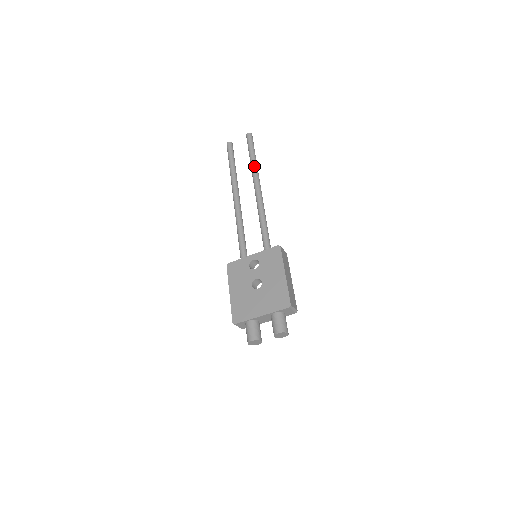
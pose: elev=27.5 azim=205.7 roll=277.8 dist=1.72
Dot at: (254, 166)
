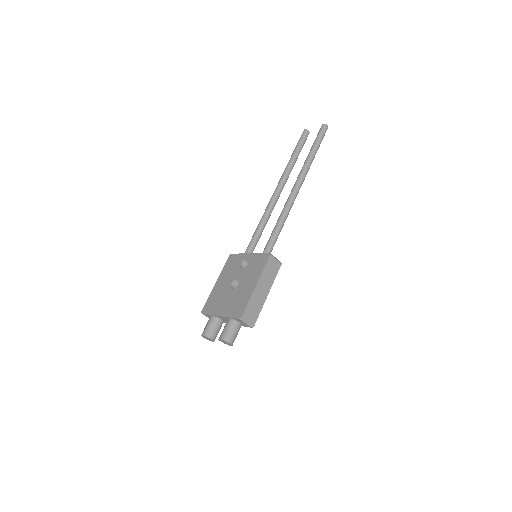
Dot at: (306, 162)
